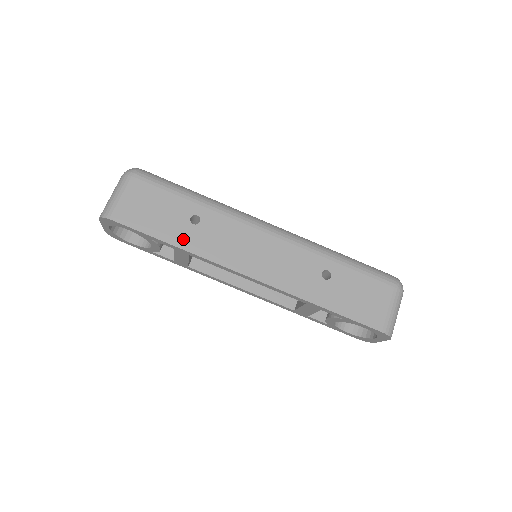
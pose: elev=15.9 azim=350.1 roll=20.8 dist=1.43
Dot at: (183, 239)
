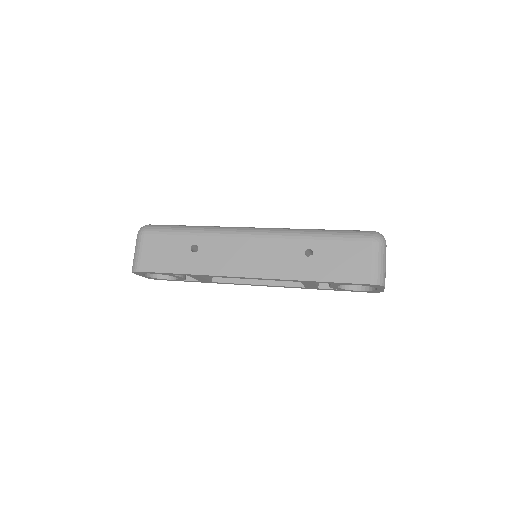
Dot at: (190, 266)
